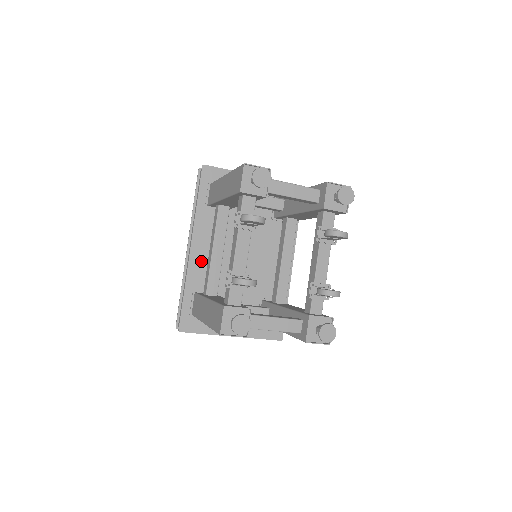
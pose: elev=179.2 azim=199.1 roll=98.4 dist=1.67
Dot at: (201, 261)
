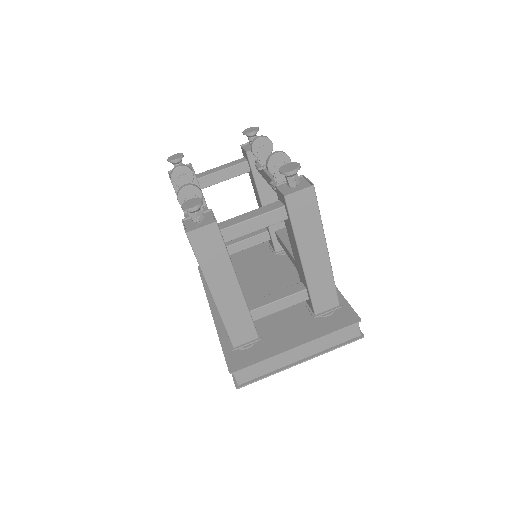
Dot at: occluded
